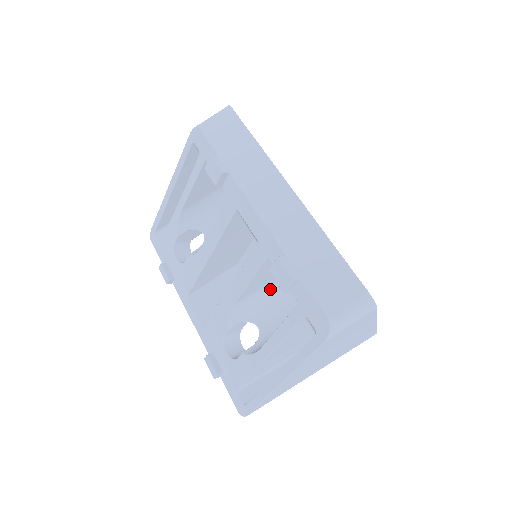
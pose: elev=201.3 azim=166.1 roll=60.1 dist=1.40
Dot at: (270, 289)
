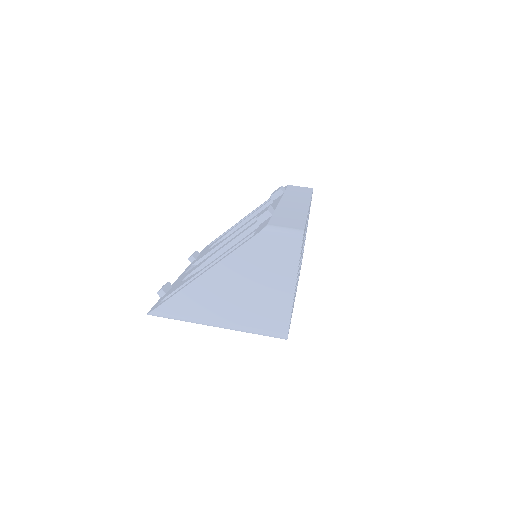
Dot at: occluded
